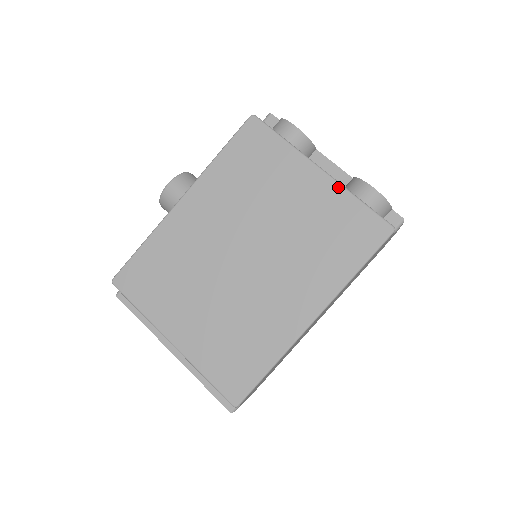
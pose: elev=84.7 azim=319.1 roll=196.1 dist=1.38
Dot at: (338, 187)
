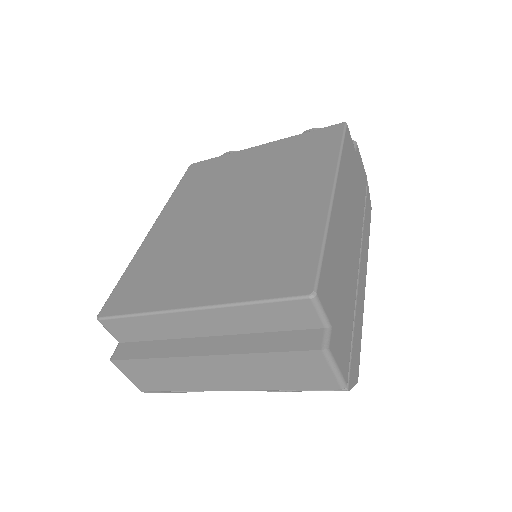
Dot at: (282, 140)
